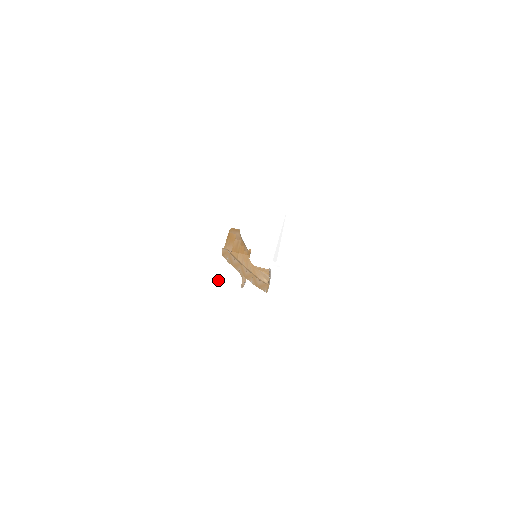
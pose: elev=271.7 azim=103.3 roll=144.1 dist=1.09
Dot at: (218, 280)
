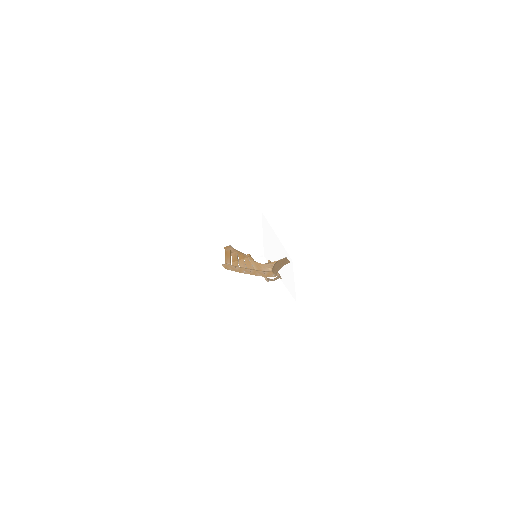
Dot at: (238, 286)
